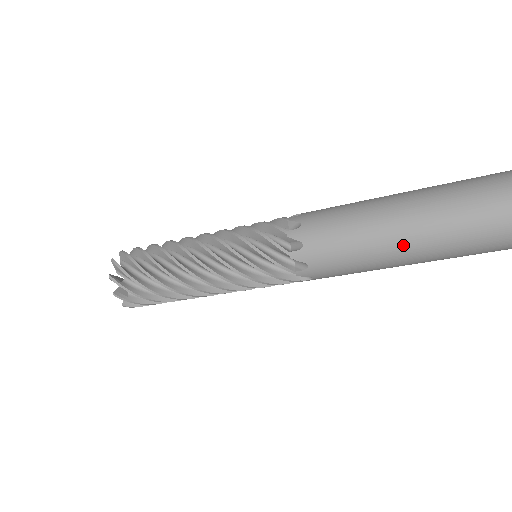
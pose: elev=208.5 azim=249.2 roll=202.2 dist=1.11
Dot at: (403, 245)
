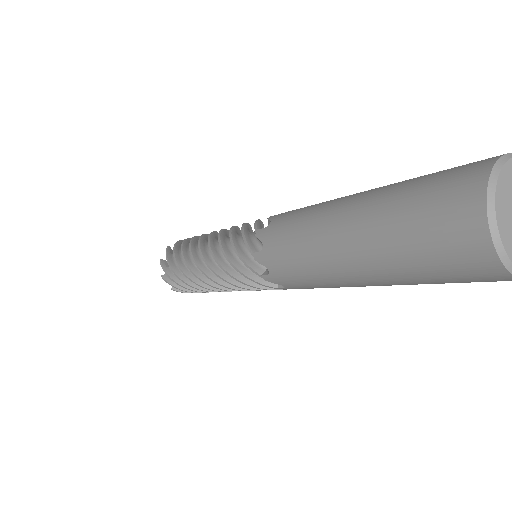
Dot at: occluded
